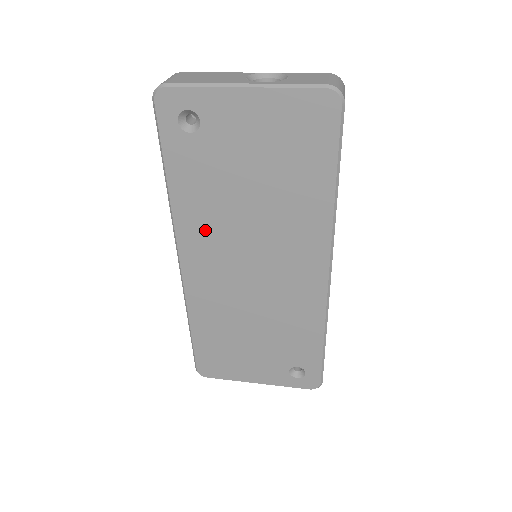
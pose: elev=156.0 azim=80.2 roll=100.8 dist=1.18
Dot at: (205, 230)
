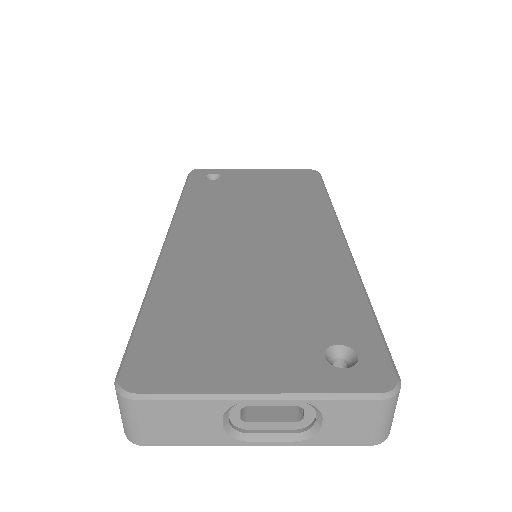
Dot at: (208, 216)
